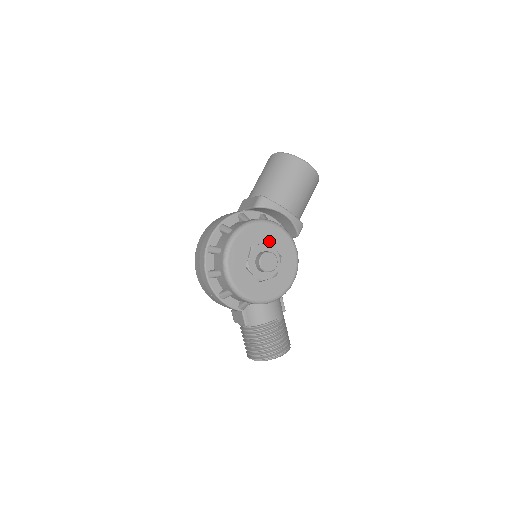
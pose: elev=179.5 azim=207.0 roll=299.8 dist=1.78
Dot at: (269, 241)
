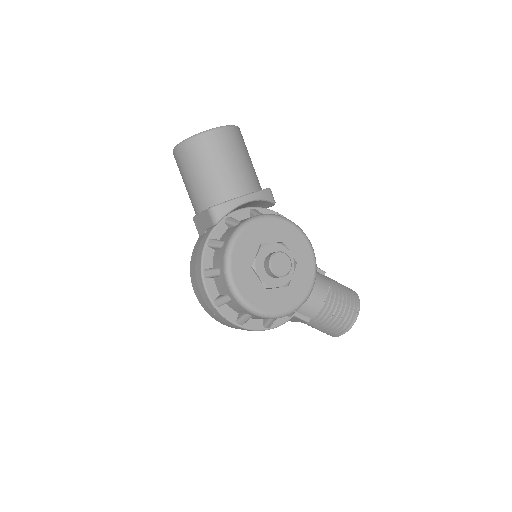
Dot at: (260, 243)
